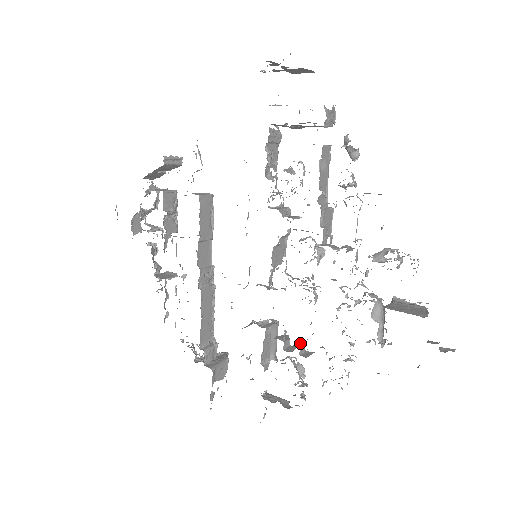
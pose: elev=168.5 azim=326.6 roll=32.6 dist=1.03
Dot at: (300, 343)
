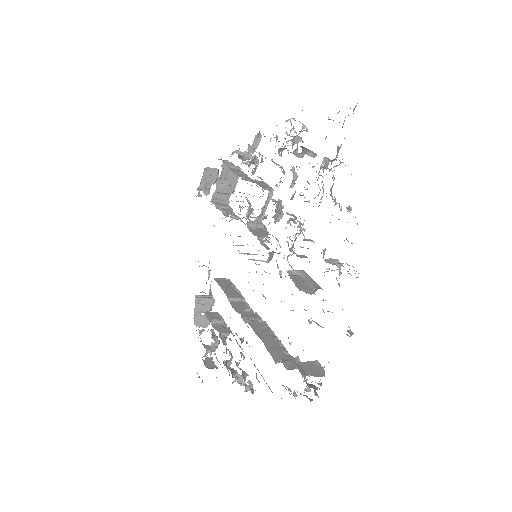
Dot at: occluded
